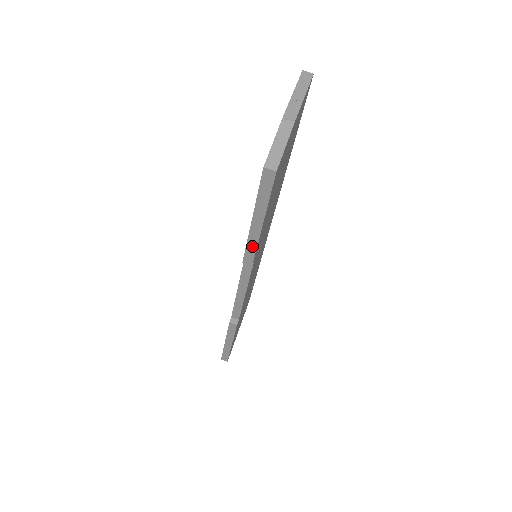
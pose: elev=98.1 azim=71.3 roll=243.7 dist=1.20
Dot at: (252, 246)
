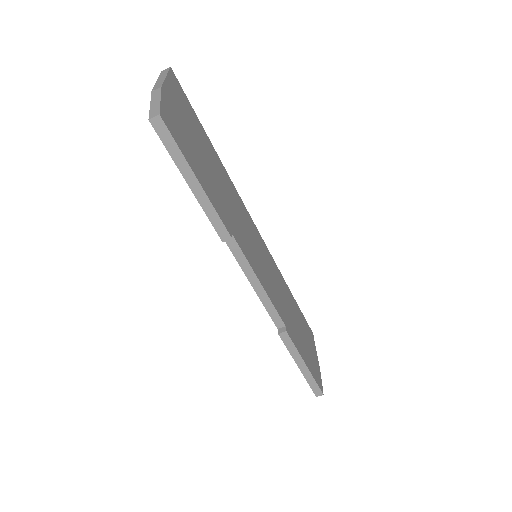
Dot at: (213, 215)
